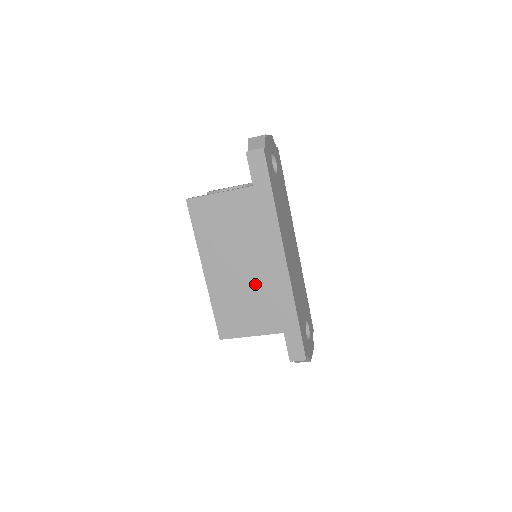
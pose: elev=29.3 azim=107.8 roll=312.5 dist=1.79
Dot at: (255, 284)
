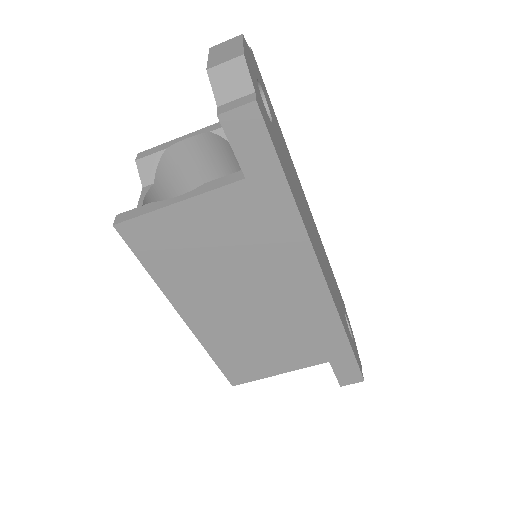
Dot at: (276, 318)
